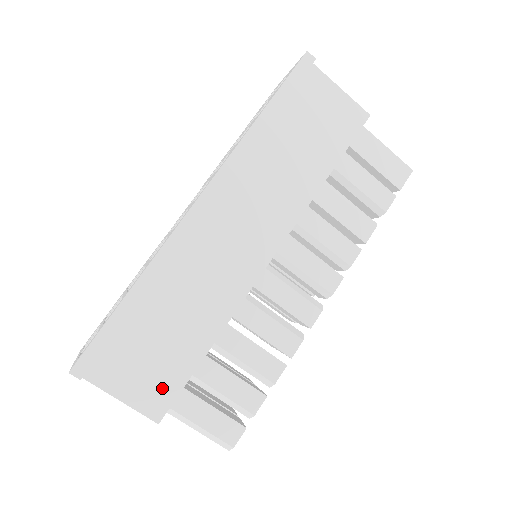
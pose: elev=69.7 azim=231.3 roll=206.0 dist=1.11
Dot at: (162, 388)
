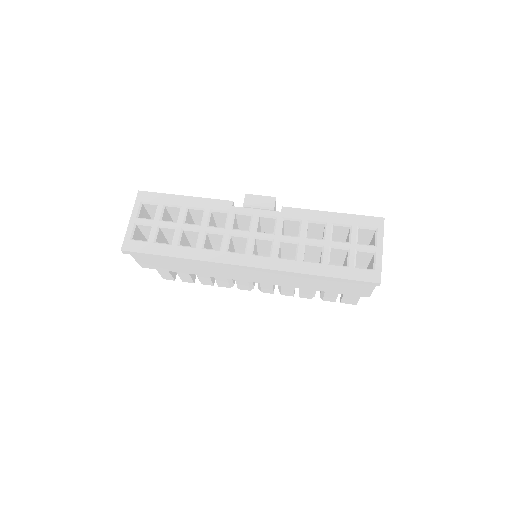
Dot at: (155, 266)
